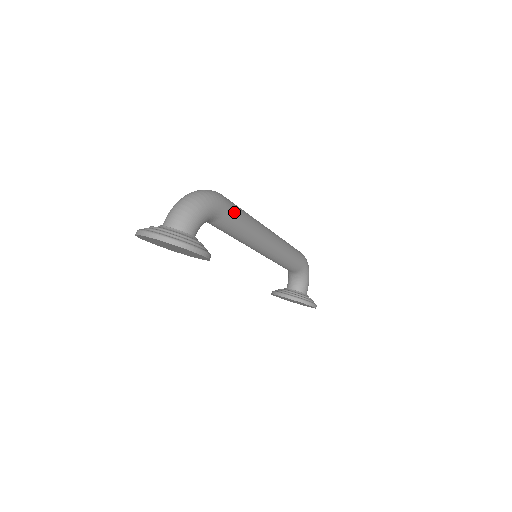
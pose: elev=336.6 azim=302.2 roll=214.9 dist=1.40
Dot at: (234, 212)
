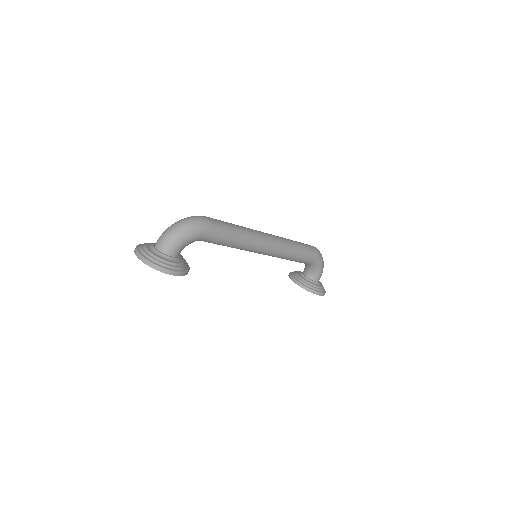
Dot at: (220, 234)
